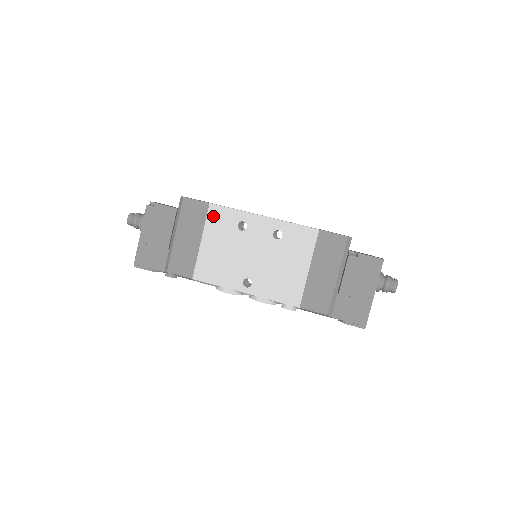
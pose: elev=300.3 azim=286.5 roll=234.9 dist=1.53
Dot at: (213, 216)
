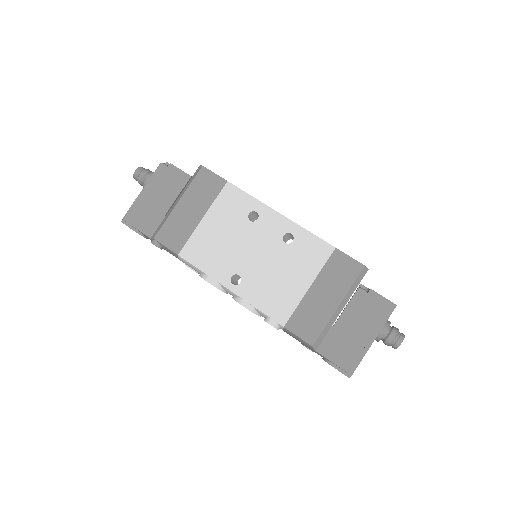
Dot at: (226, 196)
